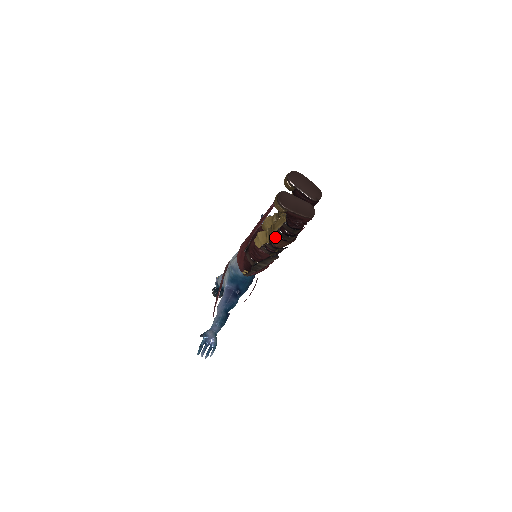
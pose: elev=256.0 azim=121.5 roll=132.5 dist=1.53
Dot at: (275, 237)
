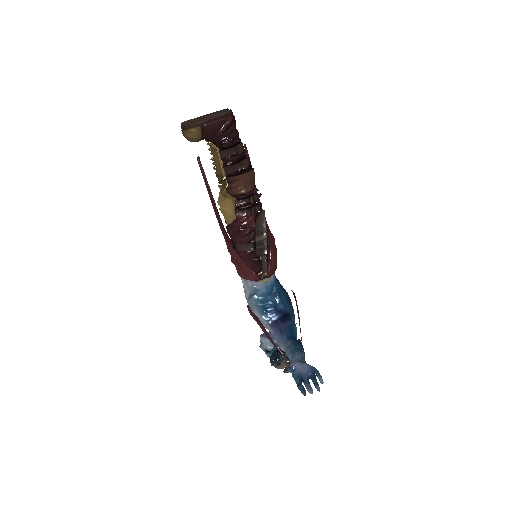
Dot at: (231, 180)
